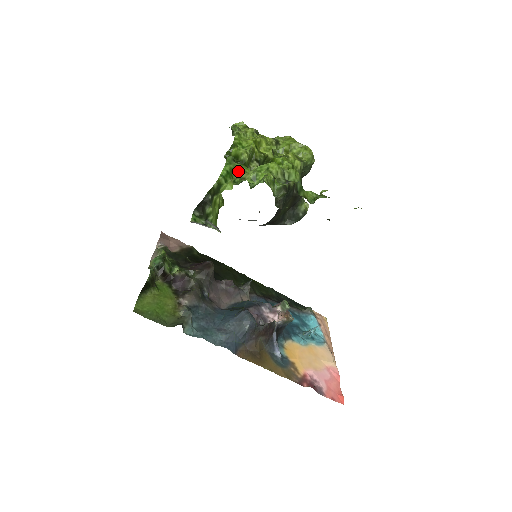
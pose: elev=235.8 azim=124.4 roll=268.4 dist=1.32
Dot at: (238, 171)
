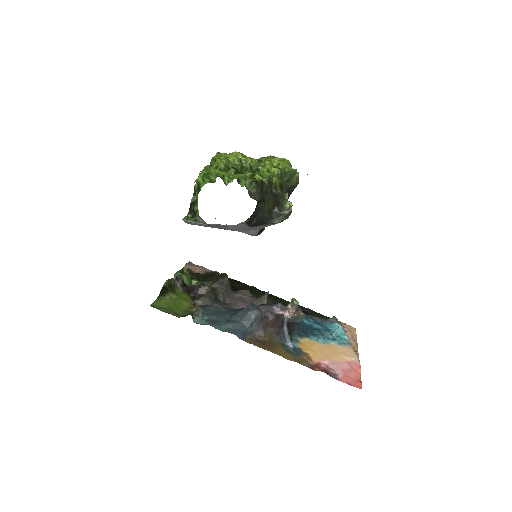
Dot at: (214, 174)
